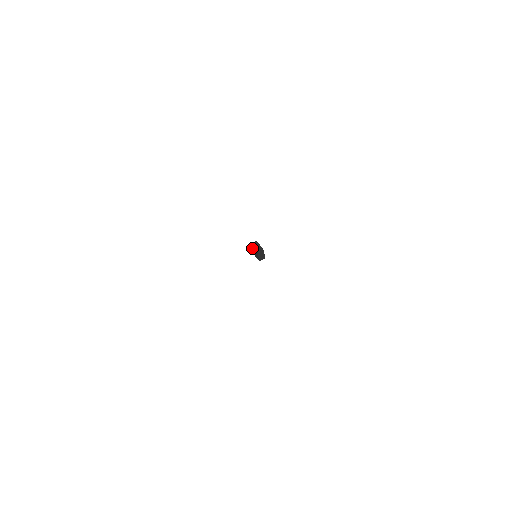
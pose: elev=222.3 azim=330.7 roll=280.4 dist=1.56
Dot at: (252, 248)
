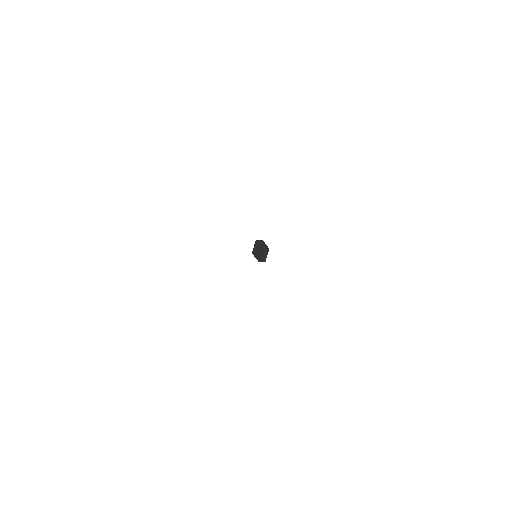
Dot at: (256, 245)
